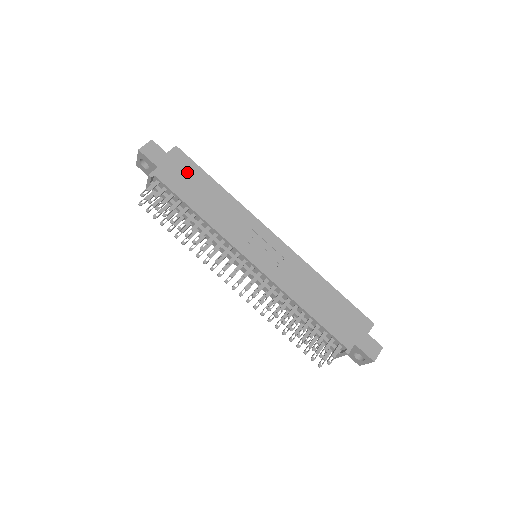
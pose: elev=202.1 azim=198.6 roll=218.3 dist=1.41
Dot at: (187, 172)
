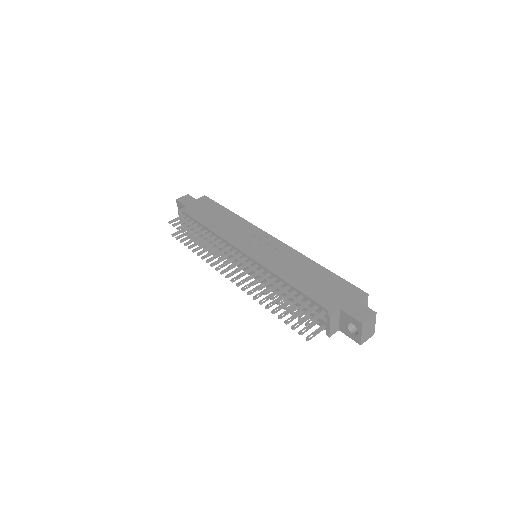
Dot at: (208, 207)
